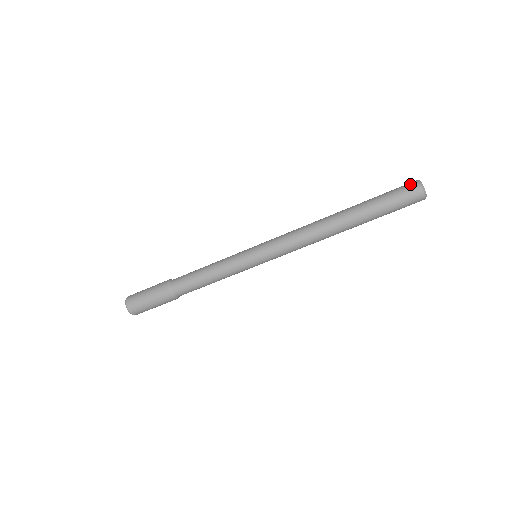
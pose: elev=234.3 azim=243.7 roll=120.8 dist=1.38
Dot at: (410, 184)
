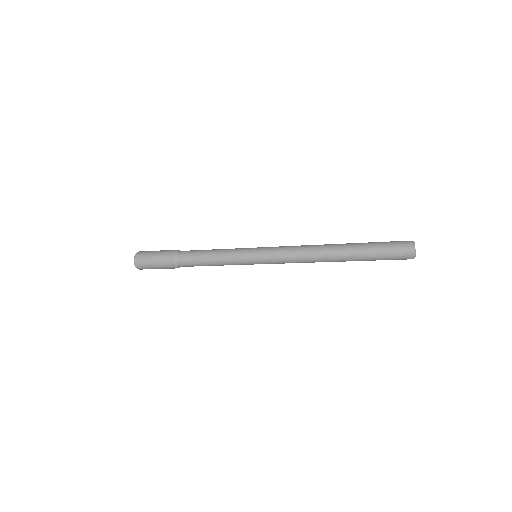
Dot at: (405, 245)
